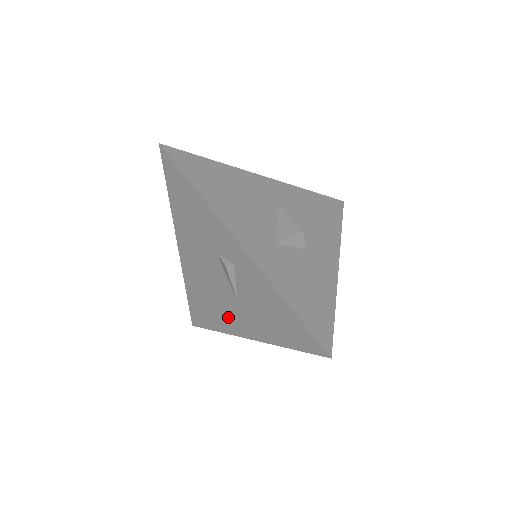
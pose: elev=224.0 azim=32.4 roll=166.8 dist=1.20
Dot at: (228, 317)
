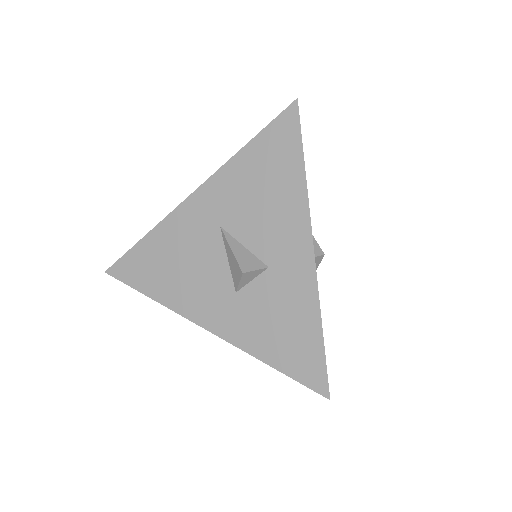
Dot at: occluded
